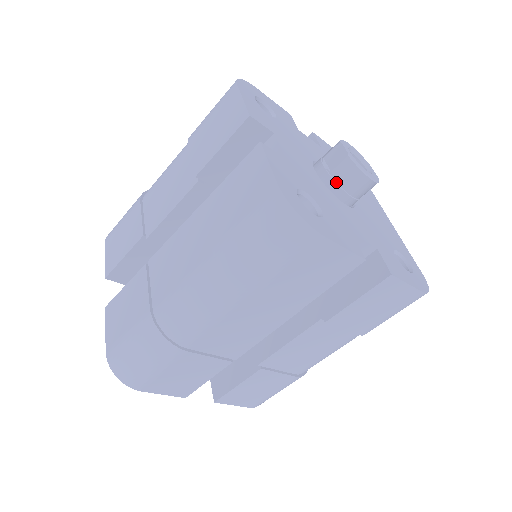
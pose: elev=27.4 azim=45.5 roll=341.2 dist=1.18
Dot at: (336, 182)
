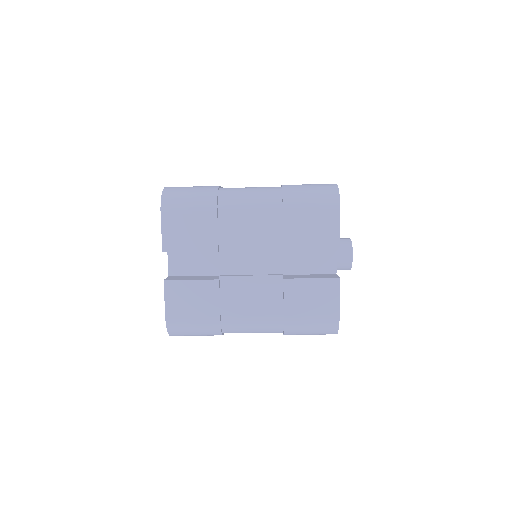
Dot at: occluded
